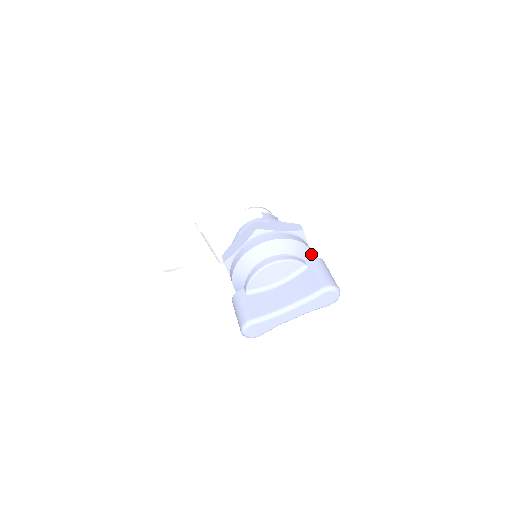
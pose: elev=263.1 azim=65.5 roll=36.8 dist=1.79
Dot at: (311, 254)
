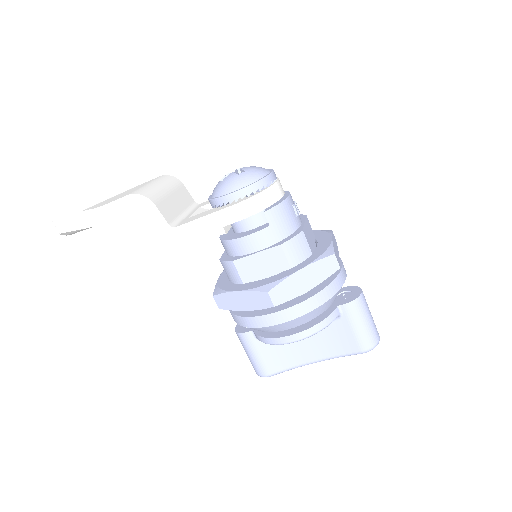
Dot at: occluded
